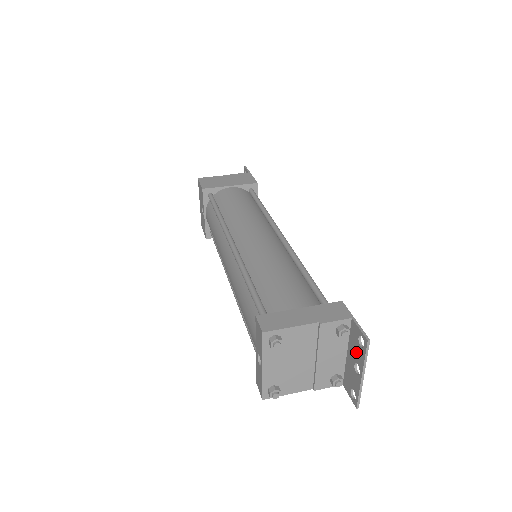
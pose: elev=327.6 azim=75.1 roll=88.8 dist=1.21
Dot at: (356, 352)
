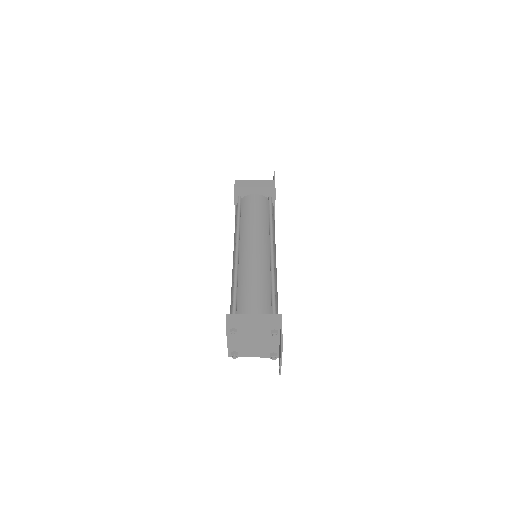
Dot at: (280, 346)
